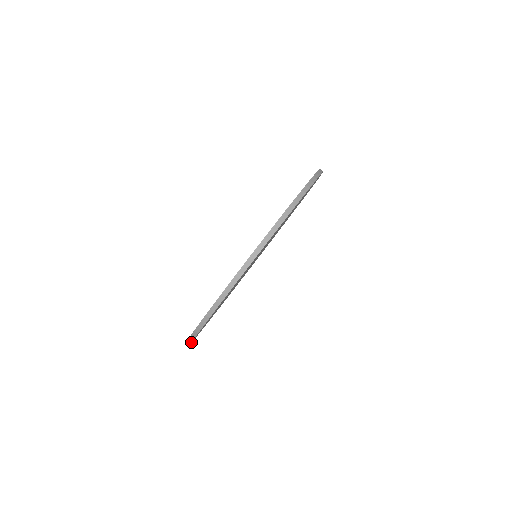
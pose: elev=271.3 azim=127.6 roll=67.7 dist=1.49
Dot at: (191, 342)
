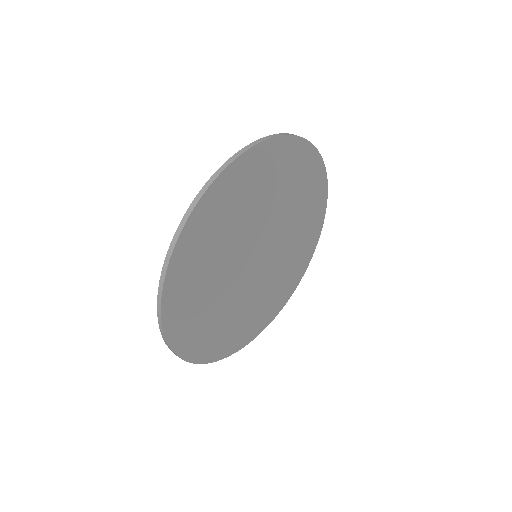
Dot at: (160, 304)
